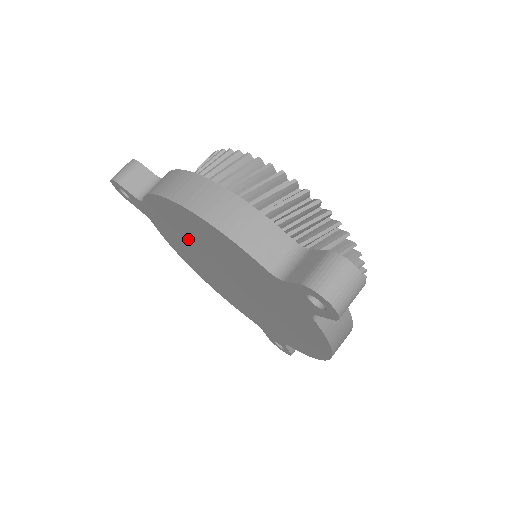
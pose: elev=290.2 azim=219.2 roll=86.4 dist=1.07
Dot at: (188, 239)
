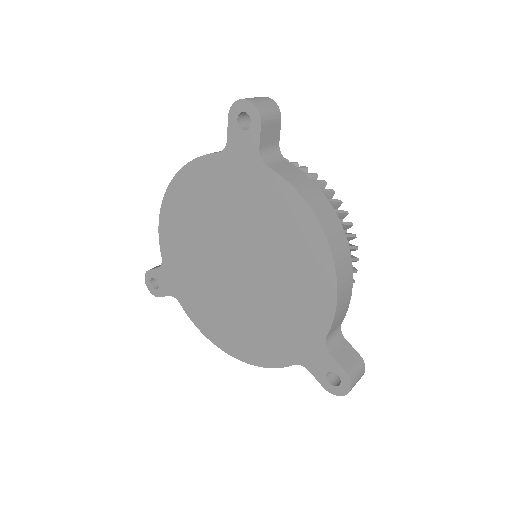
Dot at: (193, 255)
